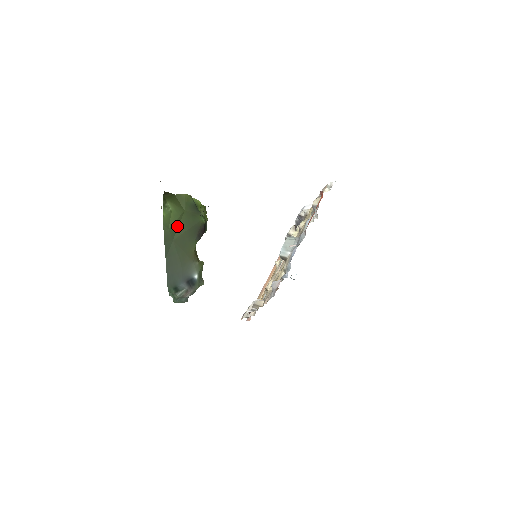
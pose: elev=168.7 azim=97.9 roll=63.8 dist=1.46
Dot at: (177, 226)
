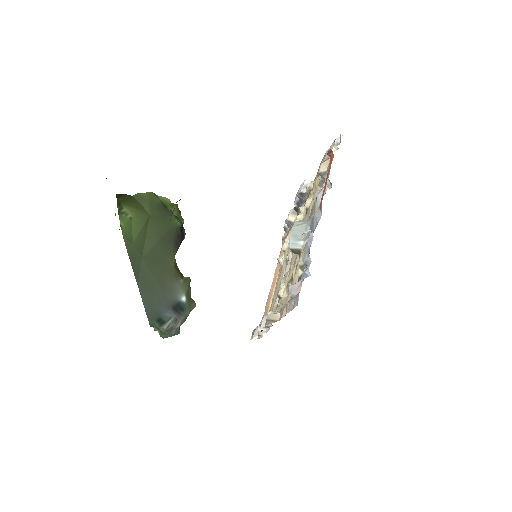
Dot at: (144, 237)
